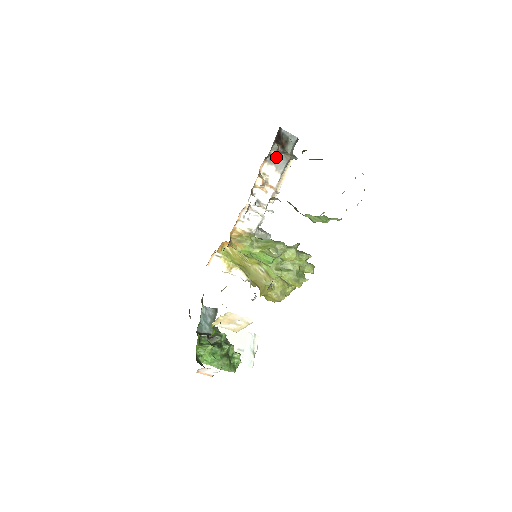
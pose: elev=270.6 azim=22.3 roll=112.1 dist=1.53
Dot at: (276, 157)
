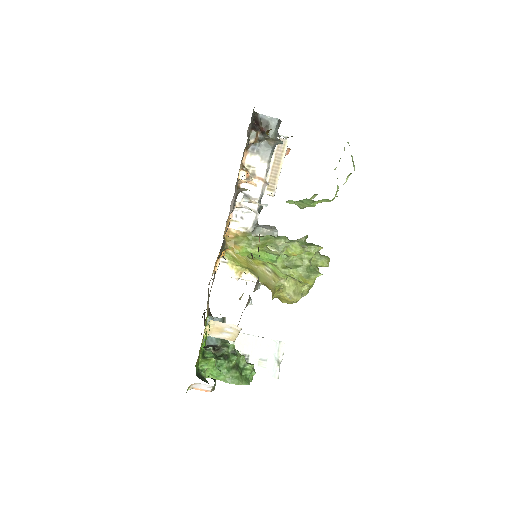
Dot at: (259, 145)
